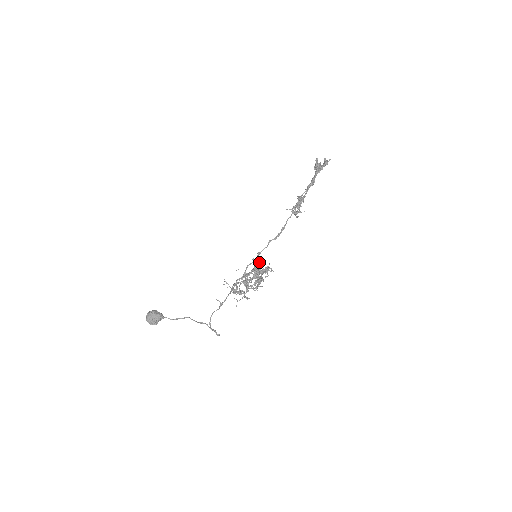
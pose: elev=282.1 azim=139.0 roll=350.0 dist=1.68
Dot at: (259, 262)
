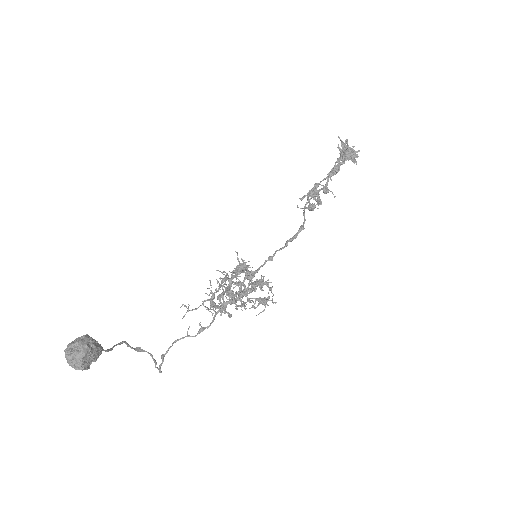
Dot at: (244, 260)
